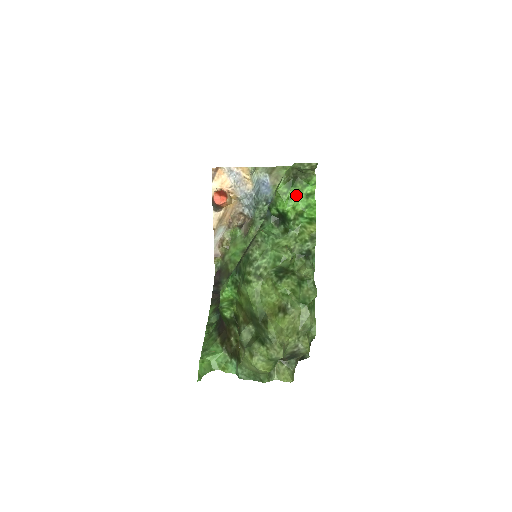
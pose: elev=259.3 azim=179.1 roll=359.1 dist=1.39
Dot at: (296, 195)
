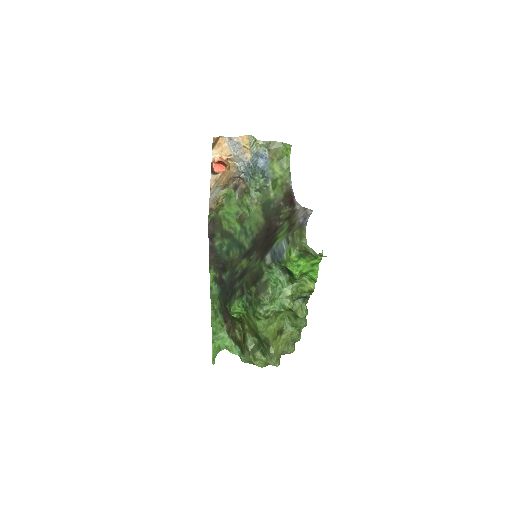
Dot at: (304, 263)
